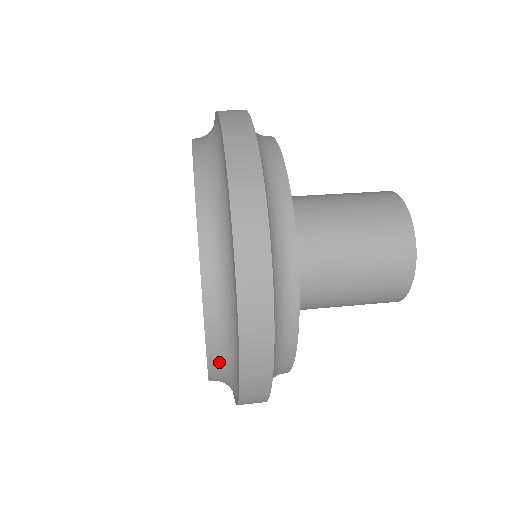
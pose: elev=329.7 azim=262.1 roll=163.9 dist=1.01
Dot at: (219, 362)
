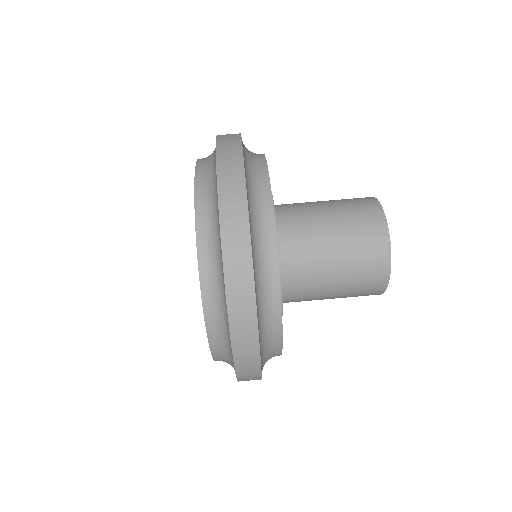
Dot at: (216, 328)
